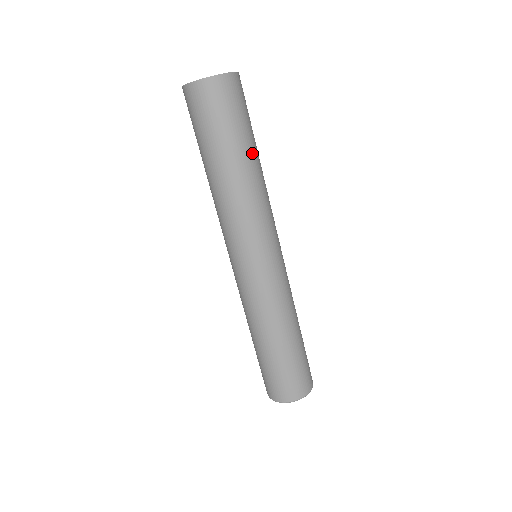
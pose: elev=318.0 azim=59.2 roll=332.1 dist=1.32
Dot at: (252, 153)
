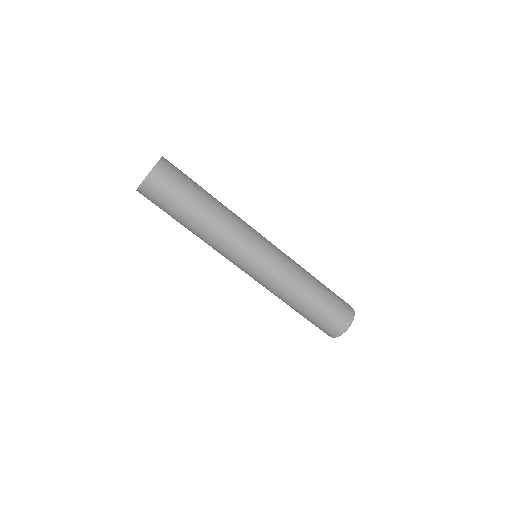
Dot at: (201, 205)
